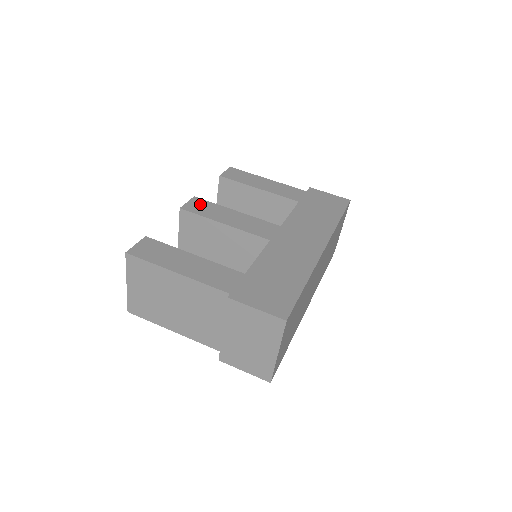
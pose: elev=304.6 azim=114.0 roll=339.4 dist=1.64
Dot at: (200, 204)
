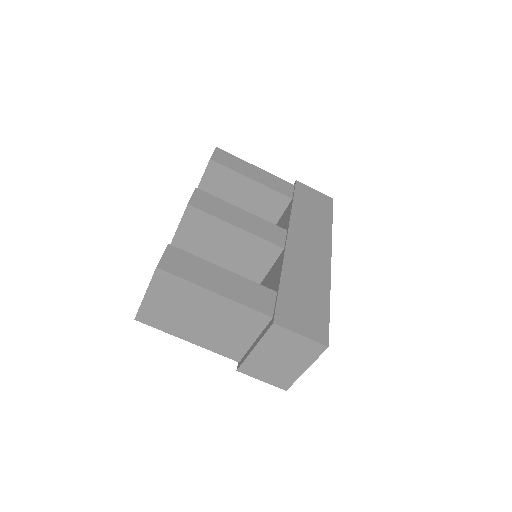
Dot at: (205, 199)
